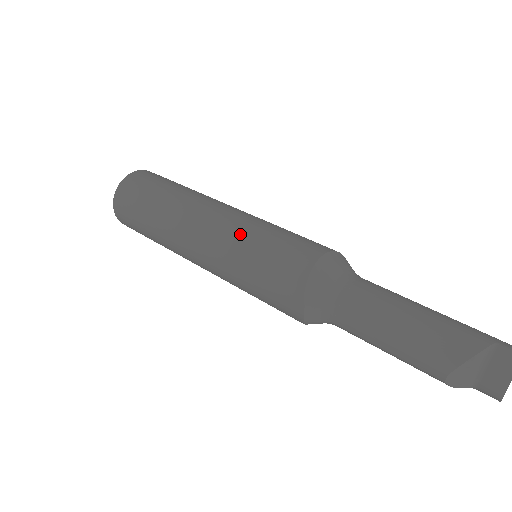
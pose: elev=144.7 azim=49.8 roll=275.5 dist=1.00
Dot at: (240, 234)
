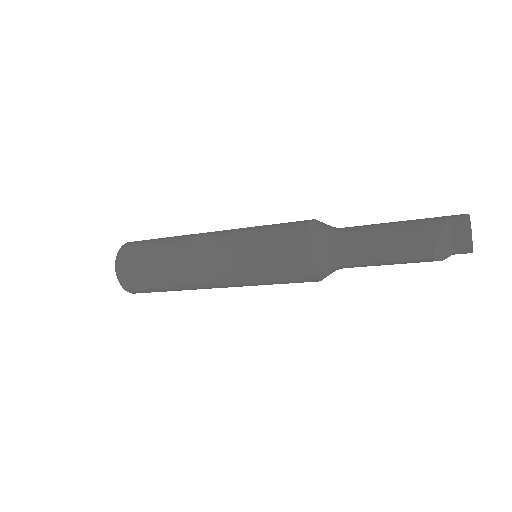
Dot at: (240, 242)
